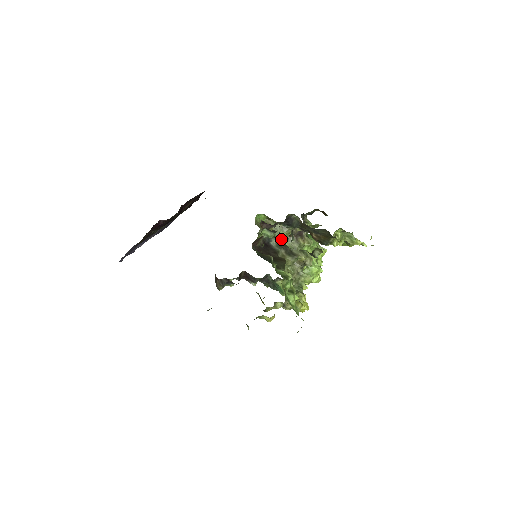
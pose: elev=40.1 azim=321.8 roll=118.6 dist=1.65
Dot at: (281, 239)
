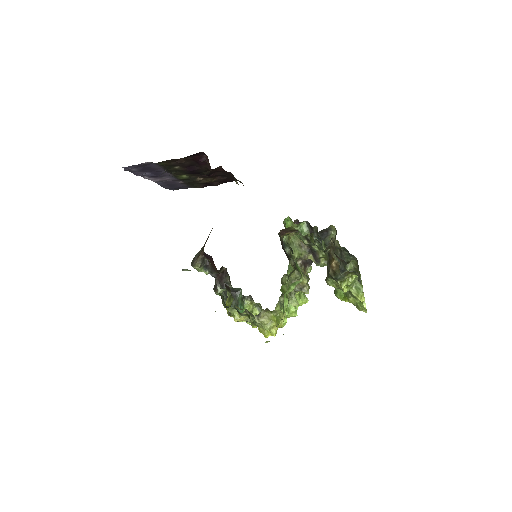
Dot at: (293, 254)
